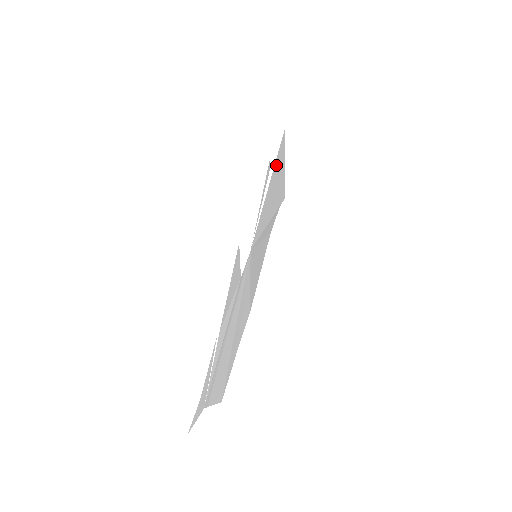
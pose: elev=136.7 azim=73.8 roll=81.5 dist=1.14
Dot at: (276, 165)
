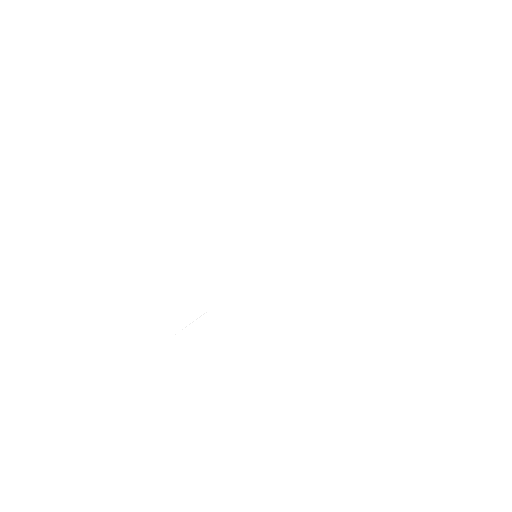
Dot at: occluded
